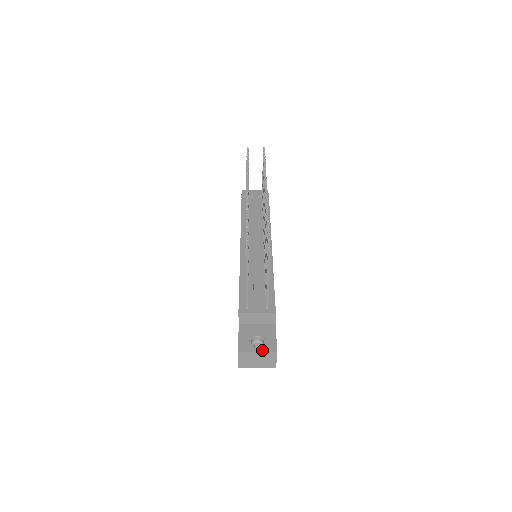
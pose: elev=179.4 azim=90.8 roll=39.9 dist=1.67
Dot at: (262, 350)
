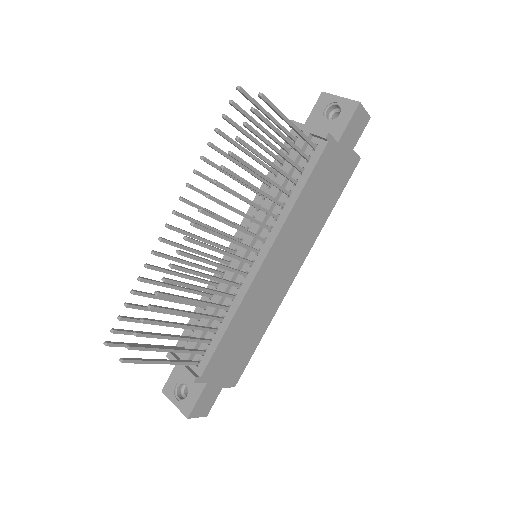
Dot at: (178, 406)
